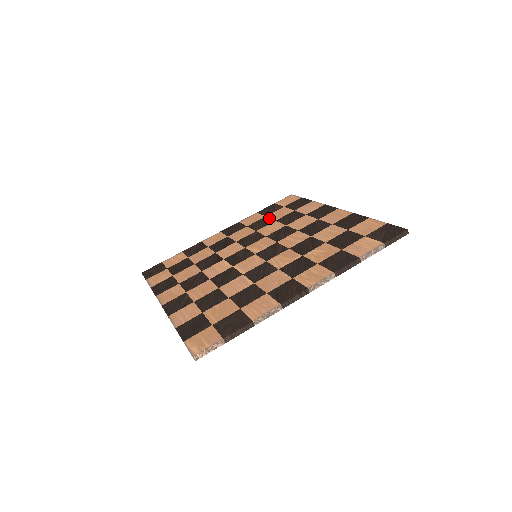
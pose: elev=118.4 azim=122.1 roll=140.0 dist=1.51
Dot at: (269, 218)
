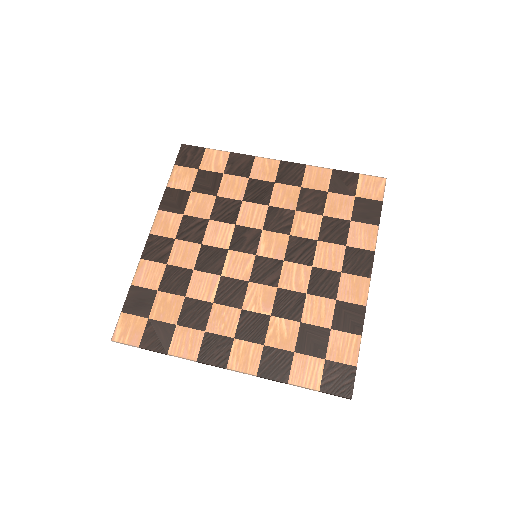
Dot at: (325, 201)
